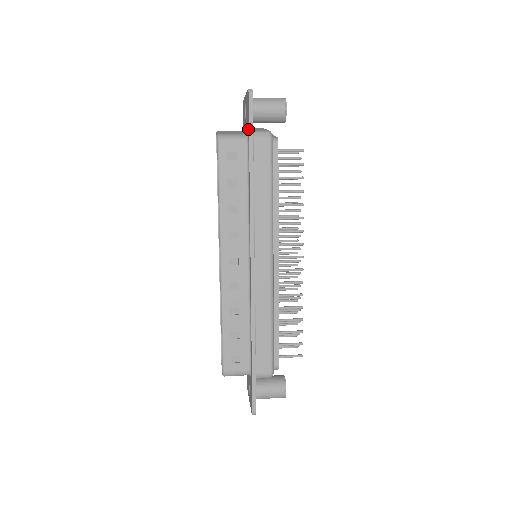
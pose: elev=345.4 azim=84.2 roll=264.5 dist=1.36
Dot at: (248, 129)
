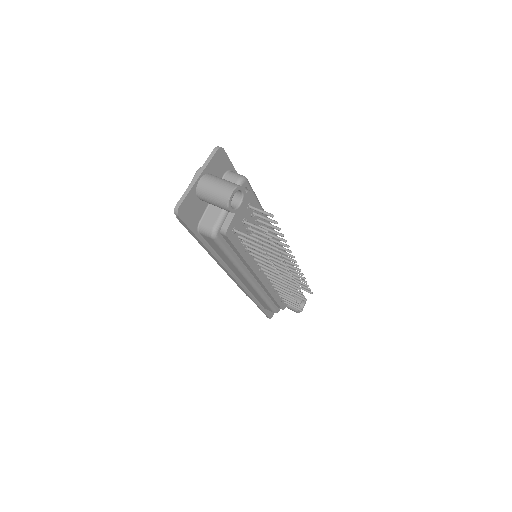
Dot at: (192, 226)
